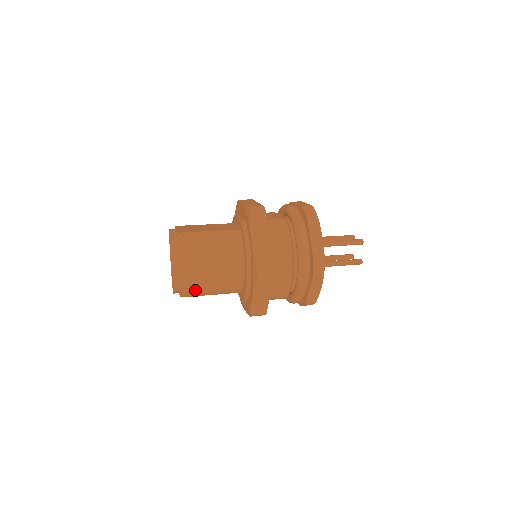
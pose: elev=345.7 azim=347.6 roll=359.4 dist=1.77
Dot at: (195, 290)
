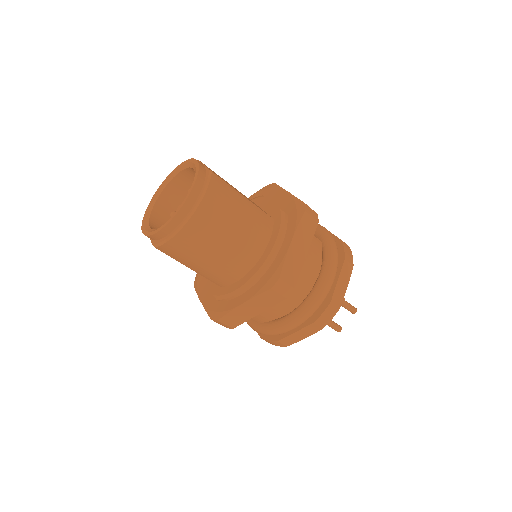
Dot at: (182, 251)
